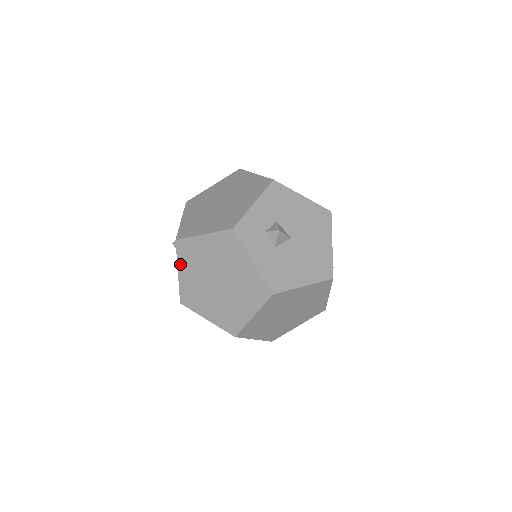
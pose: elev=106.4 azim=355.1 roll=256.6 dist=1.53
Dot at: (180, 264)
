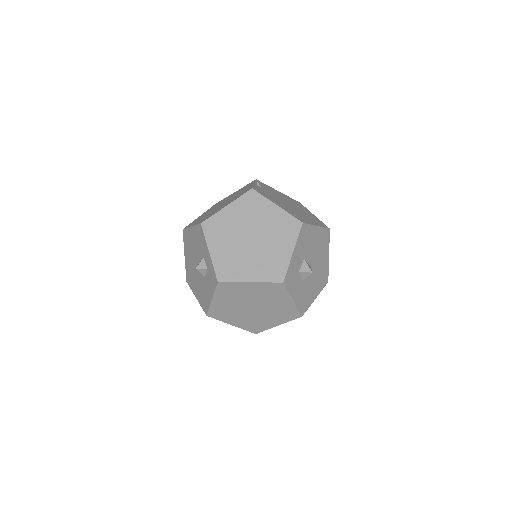
Dot at: (217, 296)
